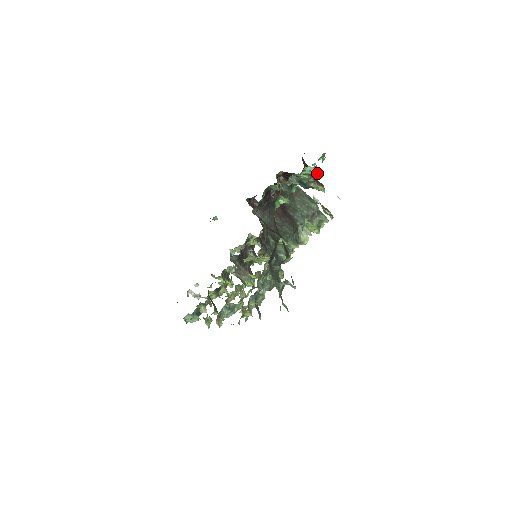
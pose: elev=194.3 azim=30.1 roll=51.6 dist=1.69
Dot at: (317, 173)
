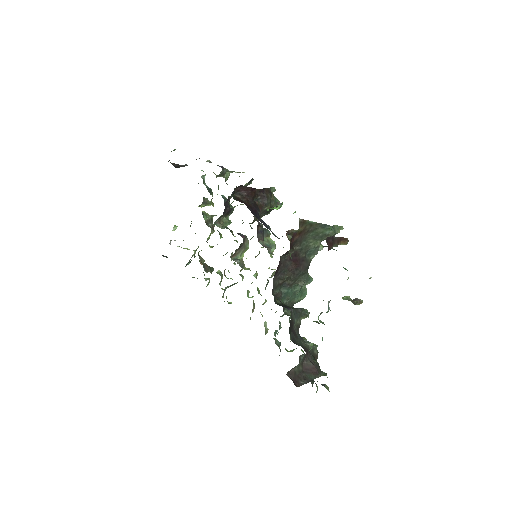
Dot at: occluded
